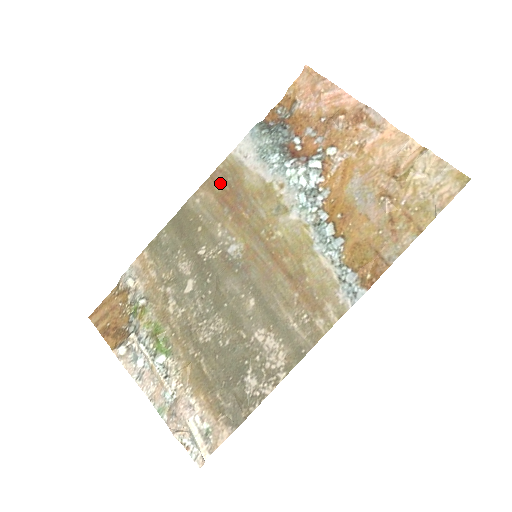
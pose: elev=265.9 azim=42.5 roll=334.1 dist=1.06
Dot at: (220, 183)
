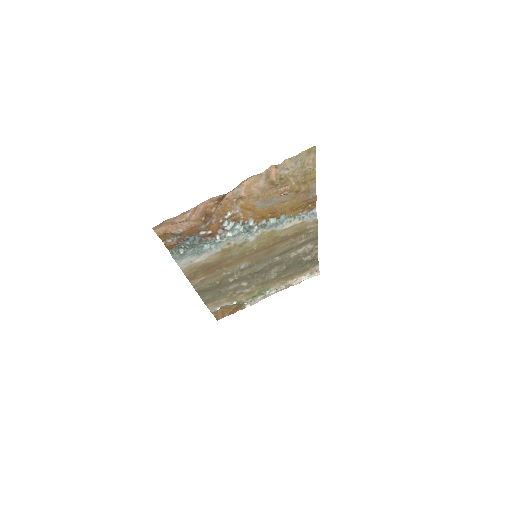
Dot at: (198, 275)
